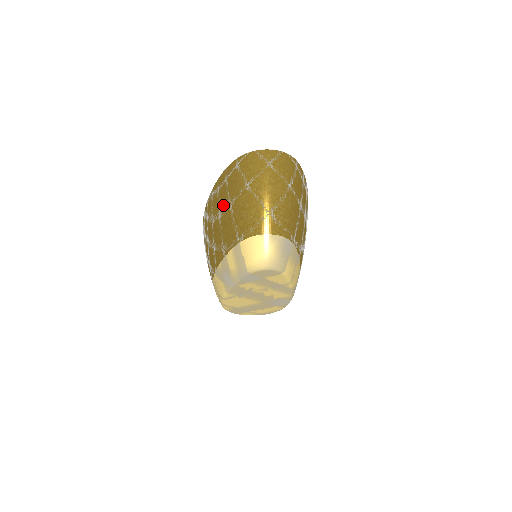
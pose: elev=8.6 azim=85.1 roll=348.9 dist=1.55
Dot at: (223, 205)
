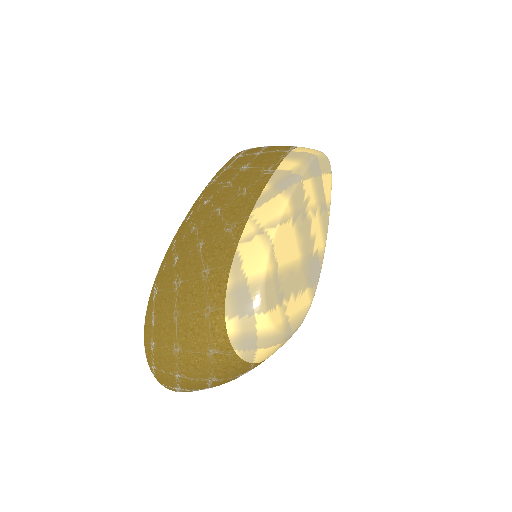
Dot at: (247, 160)
